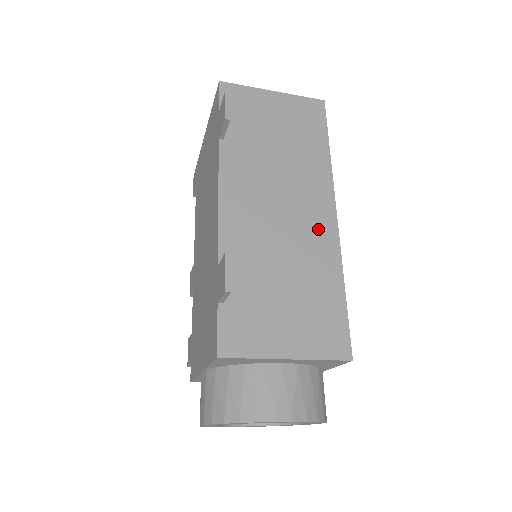
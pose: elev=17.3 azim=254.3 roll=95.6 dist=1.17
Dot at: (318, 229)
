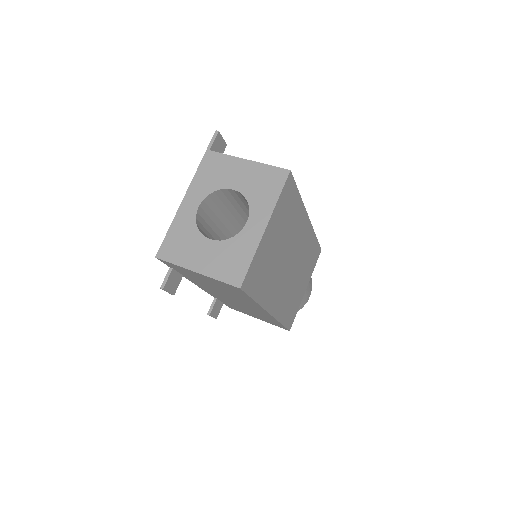
Dot at: (260, 312)
